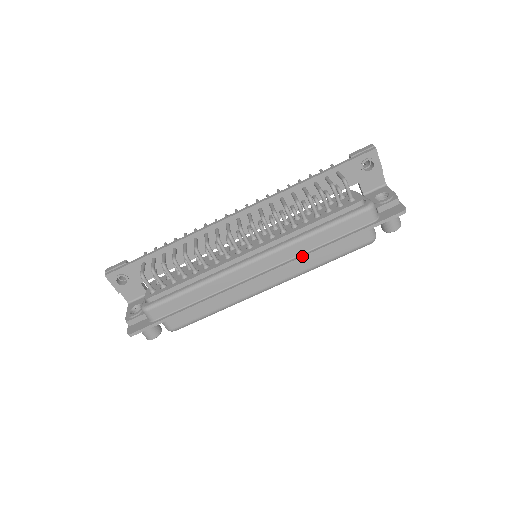
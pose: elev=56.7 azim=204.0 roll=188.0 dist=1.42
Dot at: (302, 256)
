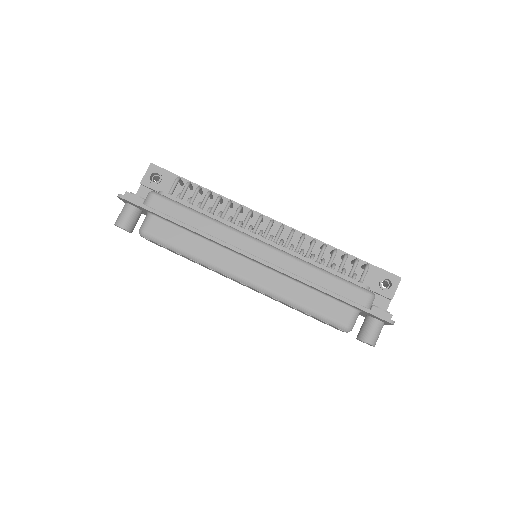
Dot at: (294, 274)
